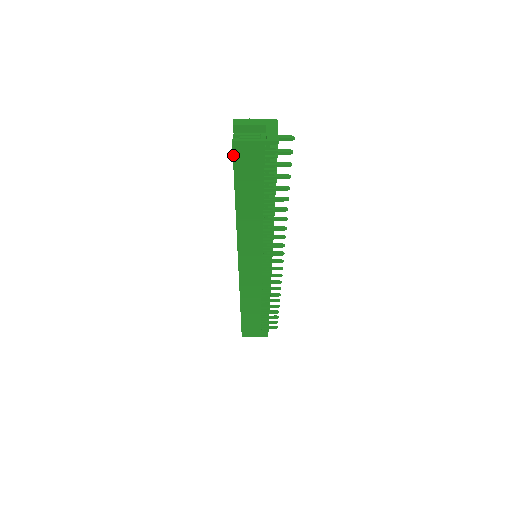
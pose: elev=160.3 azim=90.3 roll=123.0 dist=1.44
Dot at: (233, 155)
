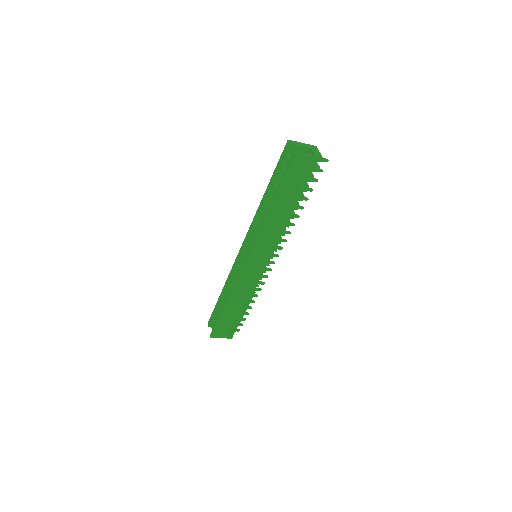
Dot at: (289, 164)
